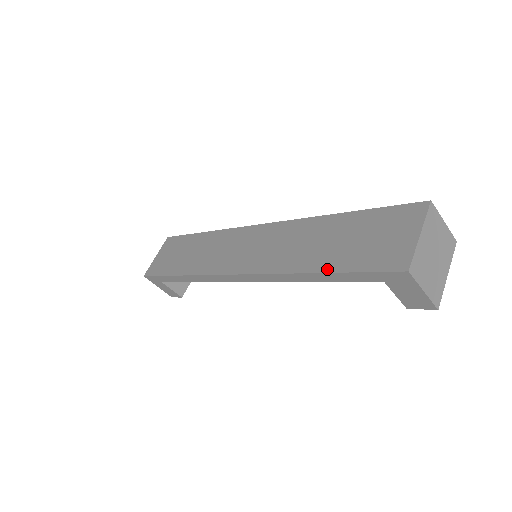
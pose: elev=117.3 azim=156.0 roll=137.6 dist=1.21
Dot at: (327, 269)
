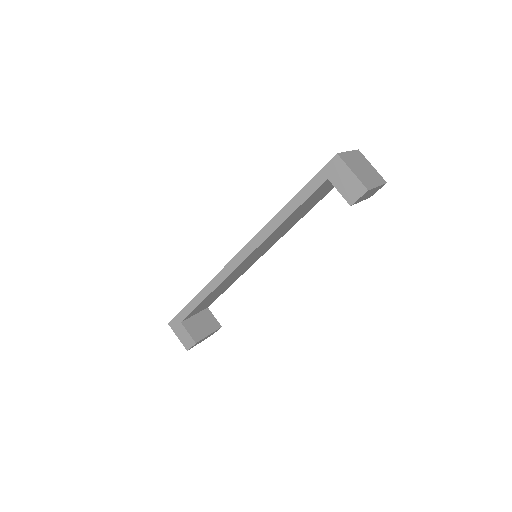
Dot at: (294, 196)
